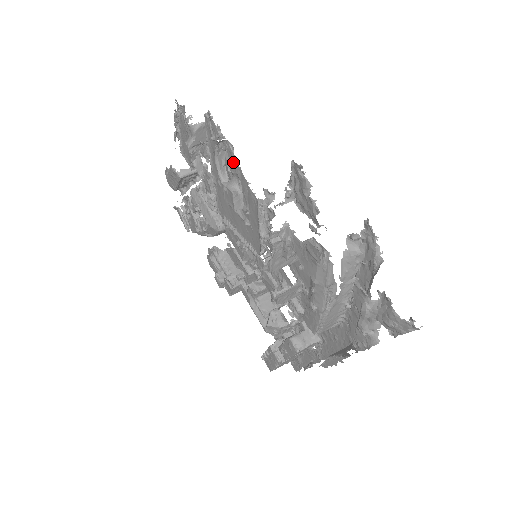
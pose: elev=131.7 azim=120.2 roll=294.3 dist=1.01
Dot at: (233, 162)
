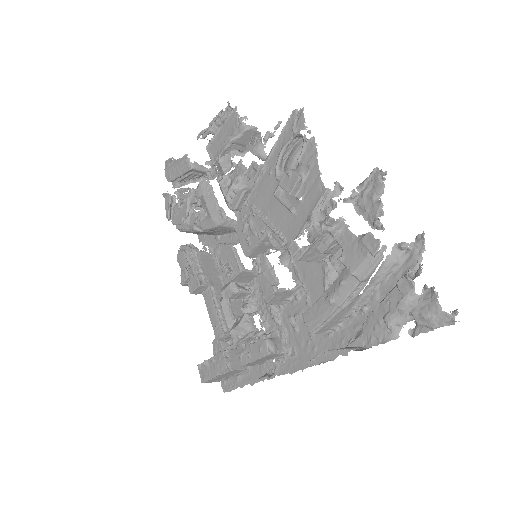
Dot at: (310, 154)
